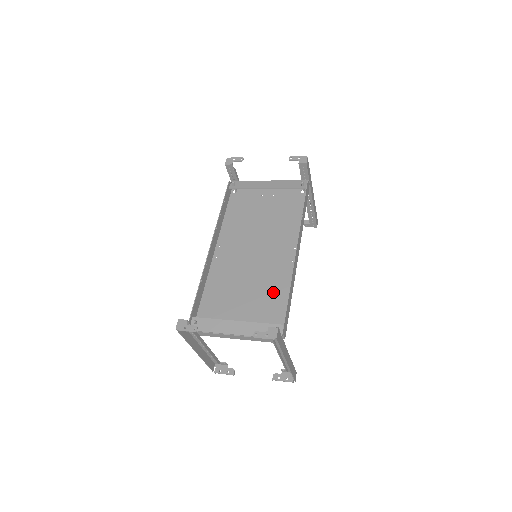
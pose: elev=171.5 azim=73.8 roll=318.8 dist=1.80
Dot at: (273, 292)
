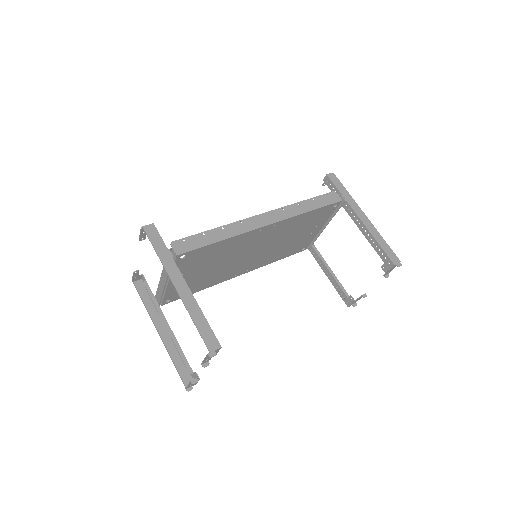
Dot at: (221, 250)
